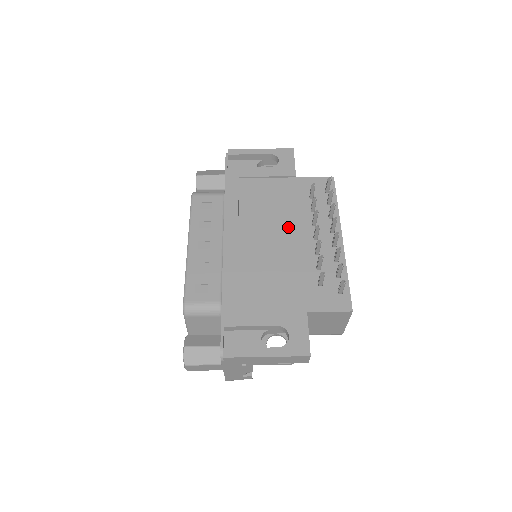
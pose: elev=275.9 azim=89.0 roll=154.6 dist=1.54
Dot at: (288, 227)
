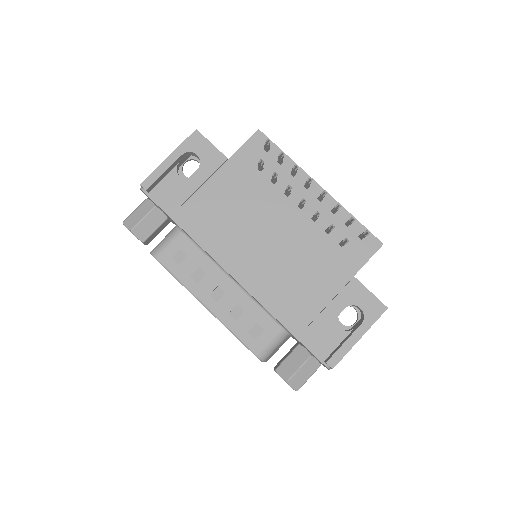
Dot at: (270, 216)
